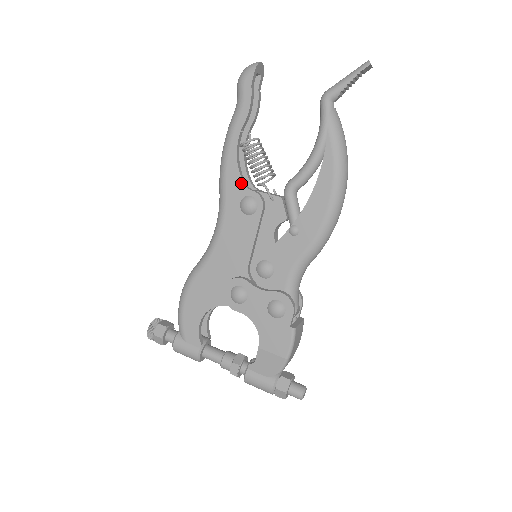
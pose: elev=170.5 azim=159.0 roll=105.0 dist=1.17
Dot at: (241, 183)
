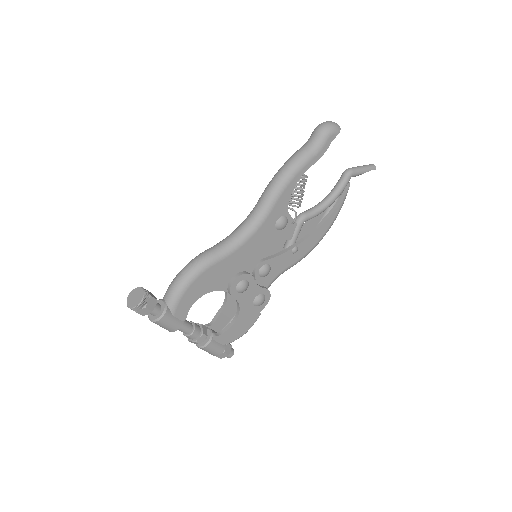
Dot at: (287, 205)
